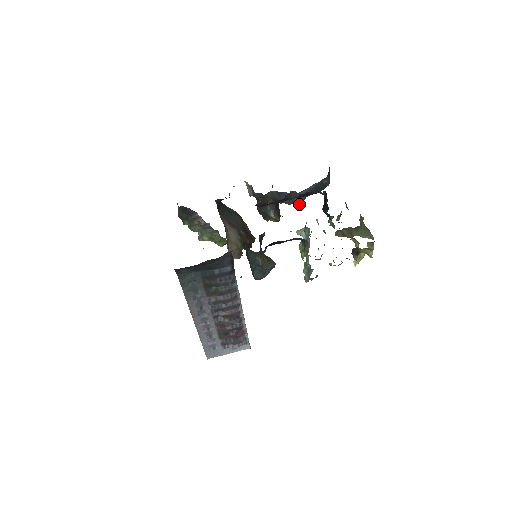
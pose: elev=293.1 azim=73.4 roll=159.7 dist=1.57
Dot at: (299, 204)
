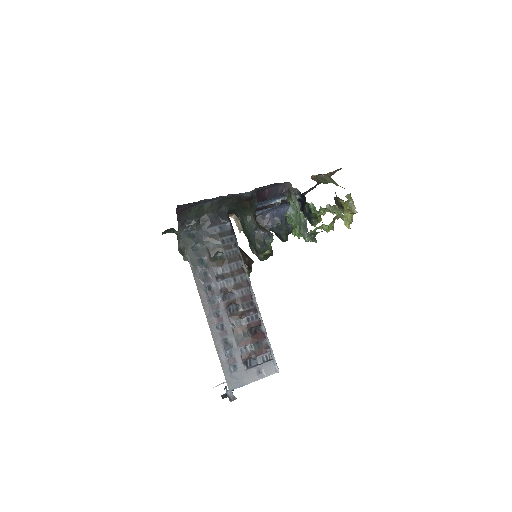
Dot at: (284, 228)
